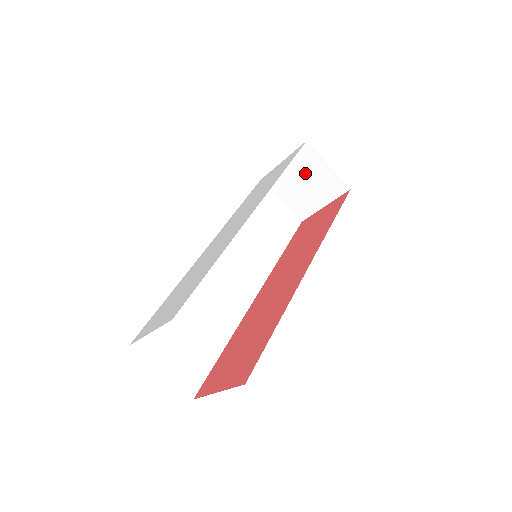
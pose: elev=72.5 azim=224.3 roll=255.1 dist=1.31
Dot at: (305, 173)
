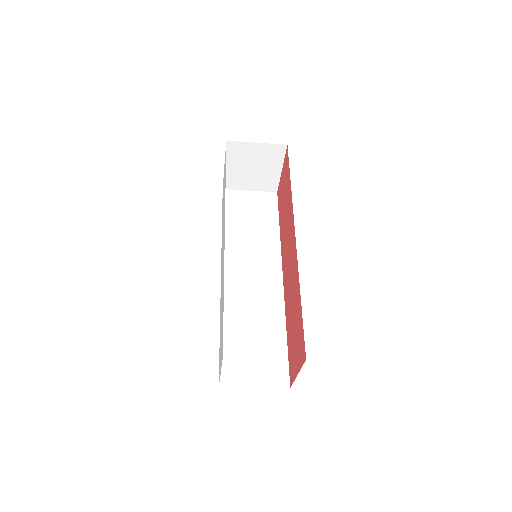
Dot at: (247, 161)
